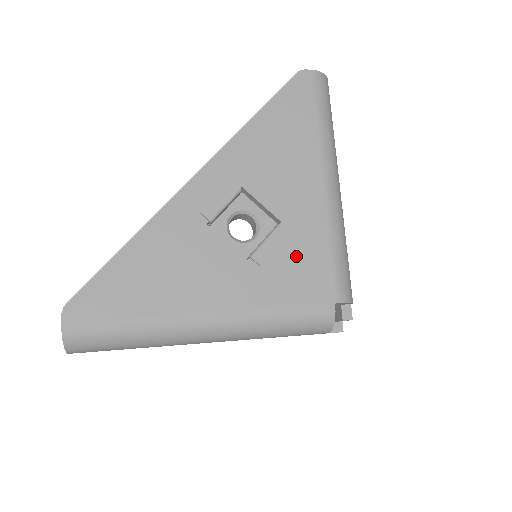
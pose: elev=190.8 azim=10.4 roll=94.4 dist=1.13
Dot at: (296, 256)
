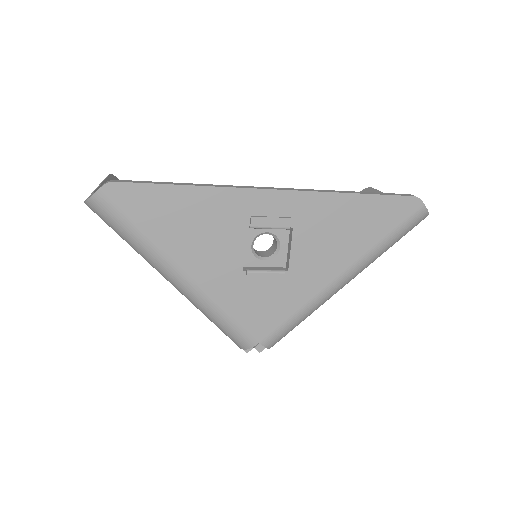
Dot at: (272, 298)
